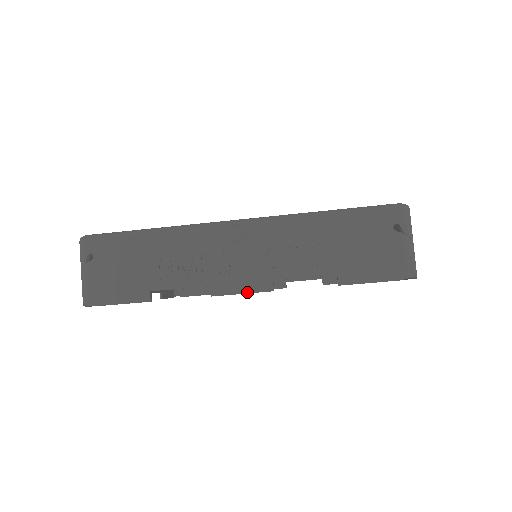
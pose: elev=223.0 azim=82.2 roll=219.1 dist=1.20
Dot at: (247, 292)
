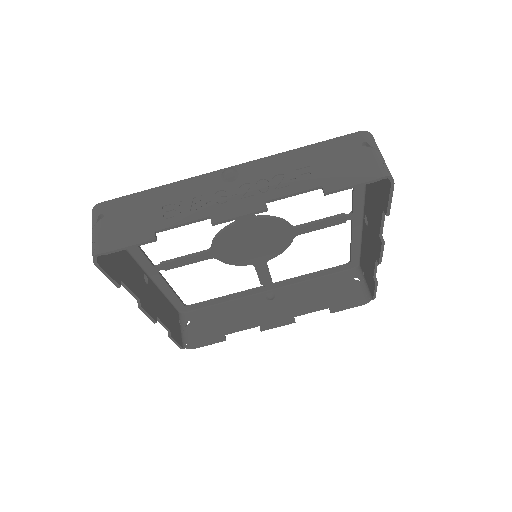
Dot at: (243, 214)
